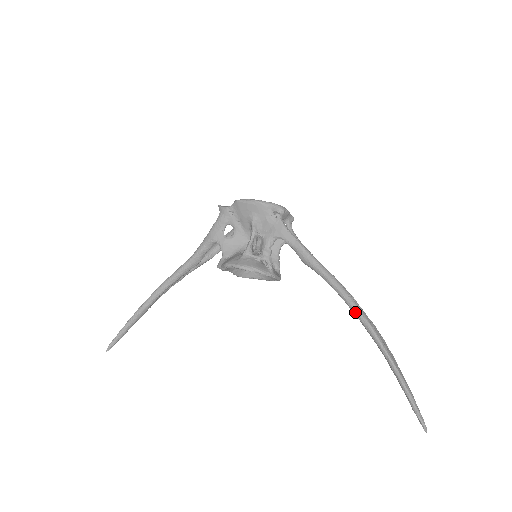
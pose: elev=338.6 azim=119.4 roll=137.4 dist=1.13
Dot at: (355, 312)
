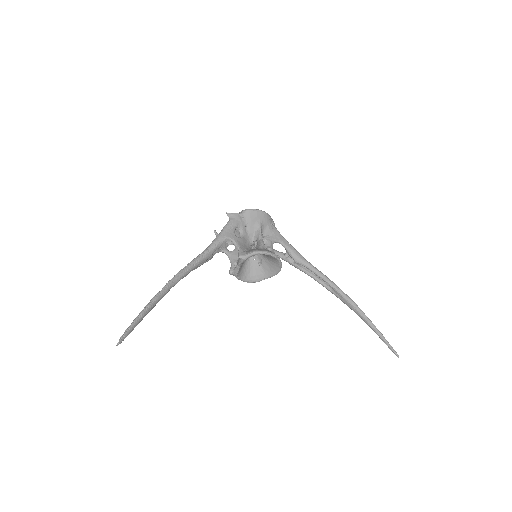
Dot at: (339, 290)
